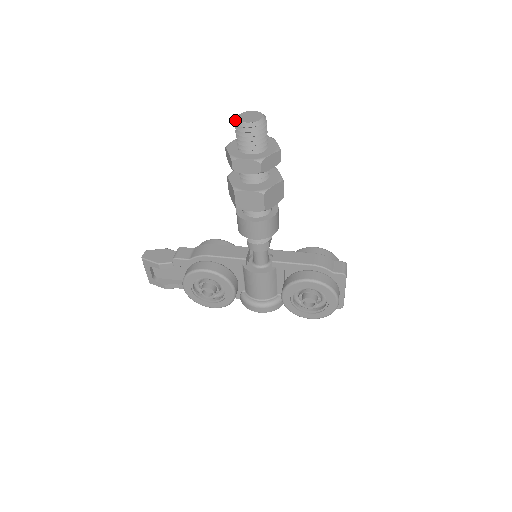
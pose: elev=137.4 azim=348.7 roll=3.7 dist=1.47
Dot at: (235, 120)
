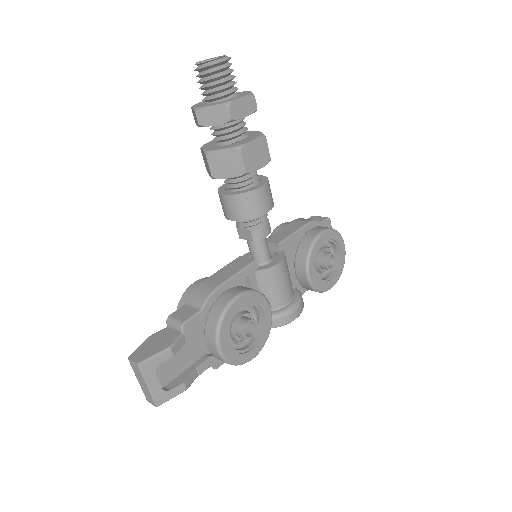
Dot at: (199, 67)
